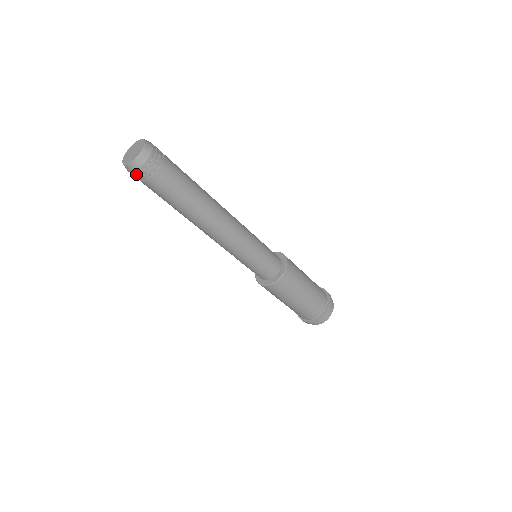
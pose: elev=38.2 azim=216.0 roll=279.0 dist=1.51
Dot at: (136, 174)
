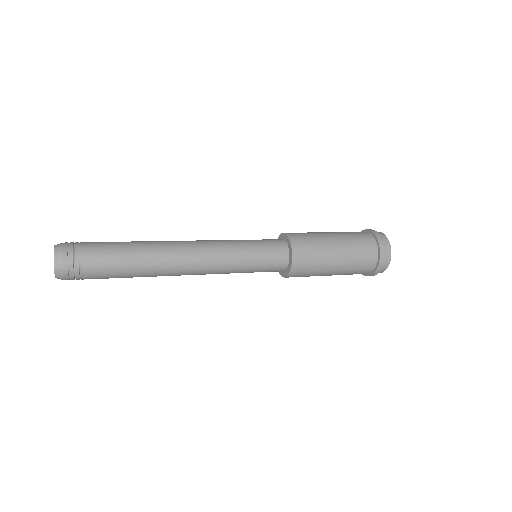
Dot at: occluded
